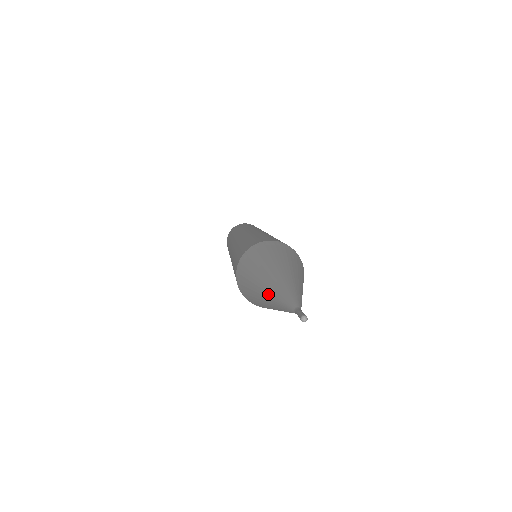
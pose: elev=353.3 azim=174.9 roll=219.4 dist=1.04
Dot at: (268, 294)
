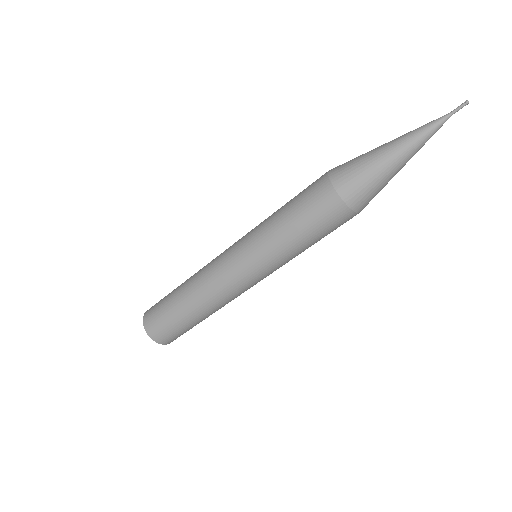
Dot at: occluded
